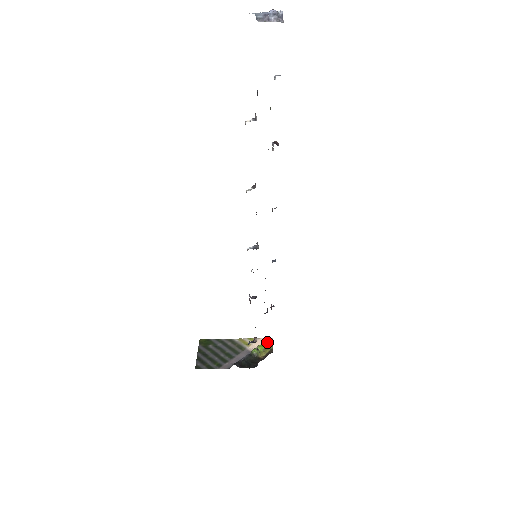
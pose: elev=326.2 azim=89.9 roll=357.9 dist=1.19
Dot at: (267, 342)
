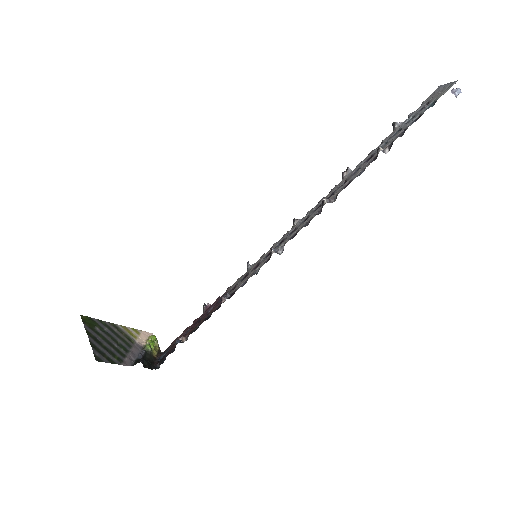
Dot at: (156, 338)
